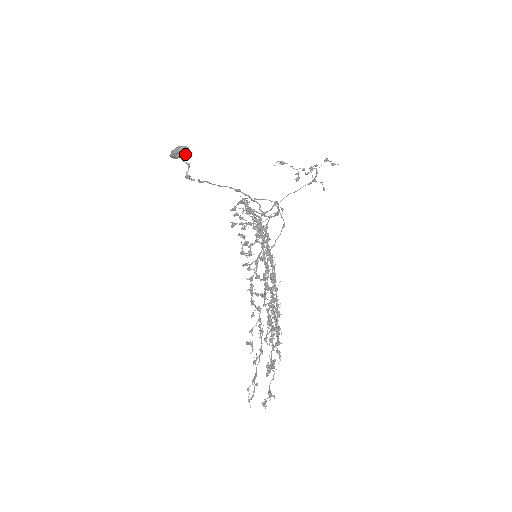
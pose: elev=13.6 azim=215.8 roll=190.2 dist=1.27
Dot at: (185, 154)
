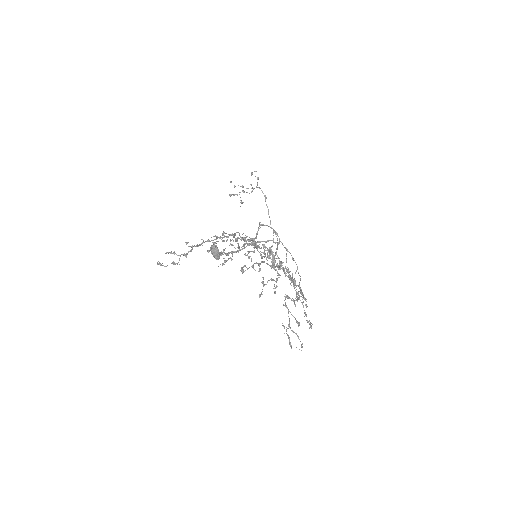
Dot at: (213, 249)
